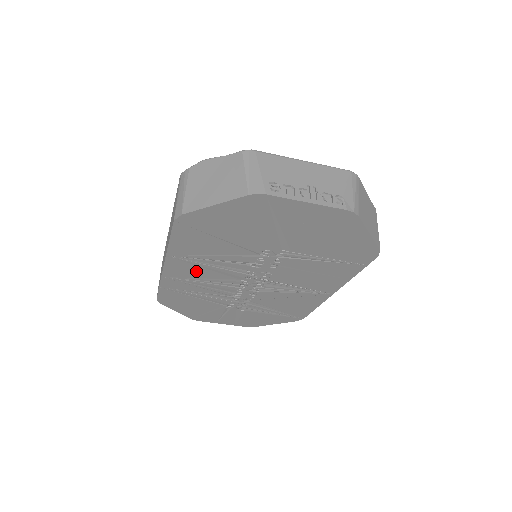
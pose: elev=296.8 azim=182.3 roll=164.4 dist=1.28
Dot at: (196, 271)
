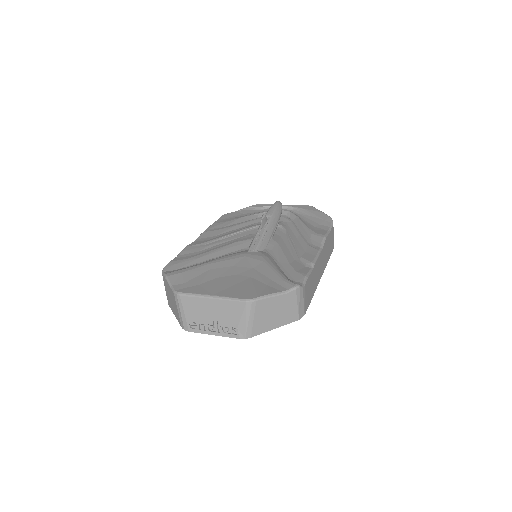
Dot at: occluded
